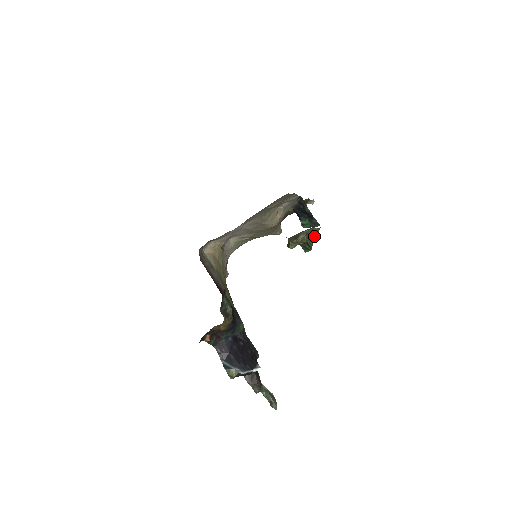
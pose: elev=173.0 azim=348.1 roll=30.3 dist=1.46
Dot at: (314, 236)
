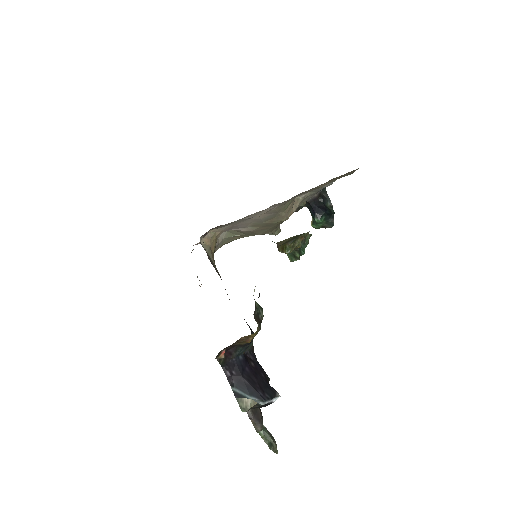
Dot at: (306, 243)
